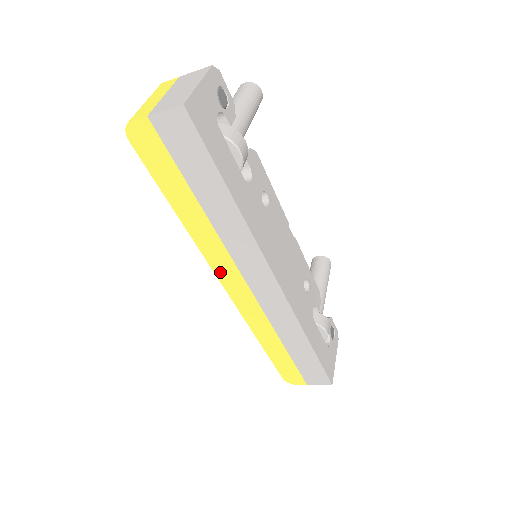
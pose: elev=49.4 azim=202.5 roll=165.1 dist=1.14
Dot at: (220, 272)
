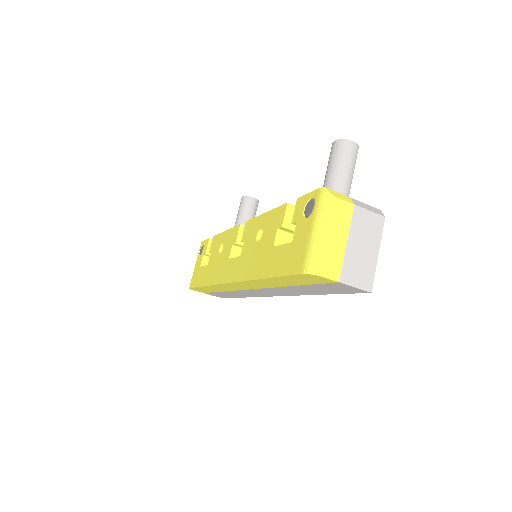
Dot at: (240, 284)
